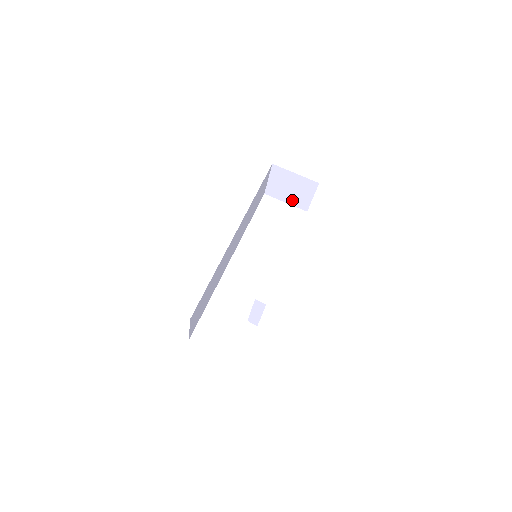
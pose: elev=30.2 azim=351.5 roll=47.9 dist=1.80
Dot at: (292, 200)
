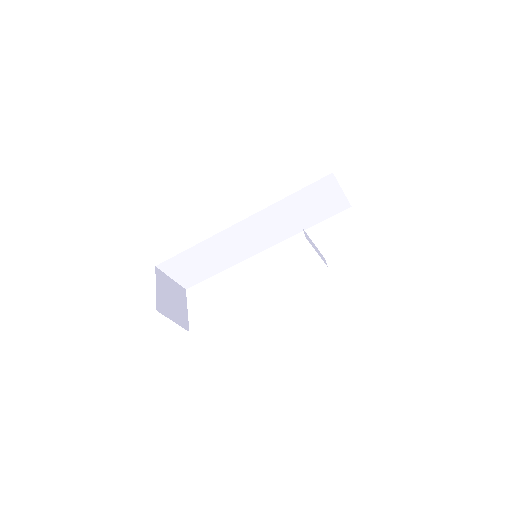
Dot at: occluded
